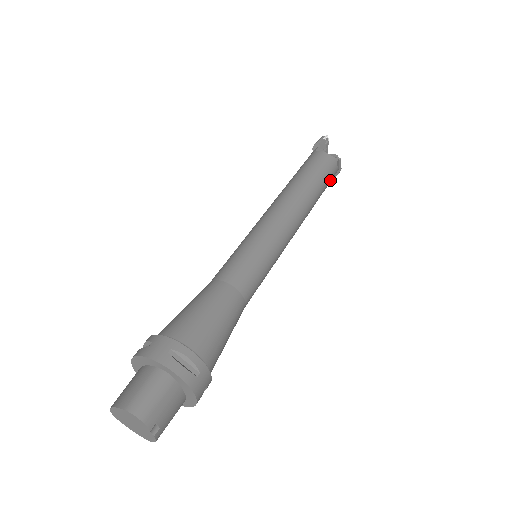
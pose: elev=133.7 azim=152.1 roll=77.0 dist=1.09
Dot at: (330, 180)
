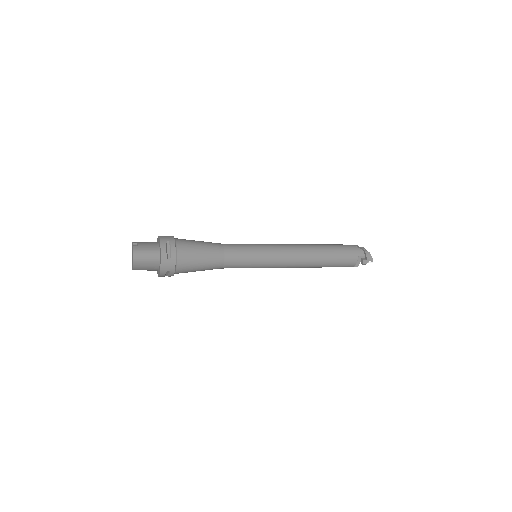
Dot at: (344, 248)
